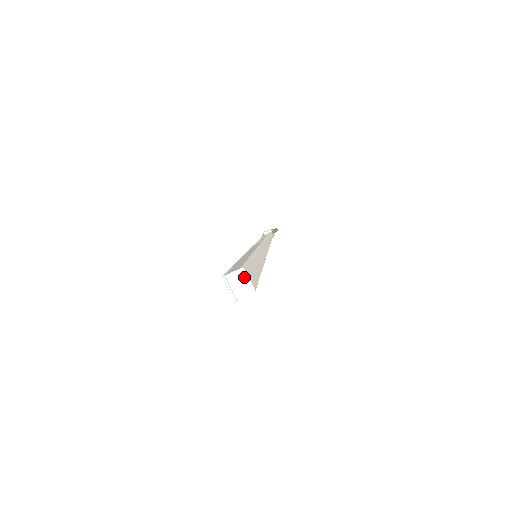
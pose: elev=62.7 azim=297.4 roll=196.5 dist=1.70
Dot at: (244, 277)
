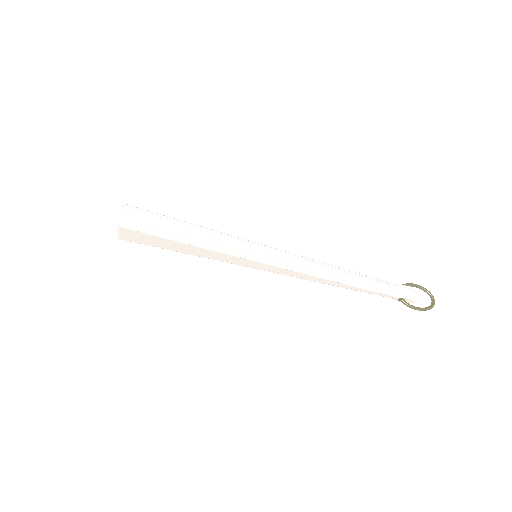
Dot at: occluded
